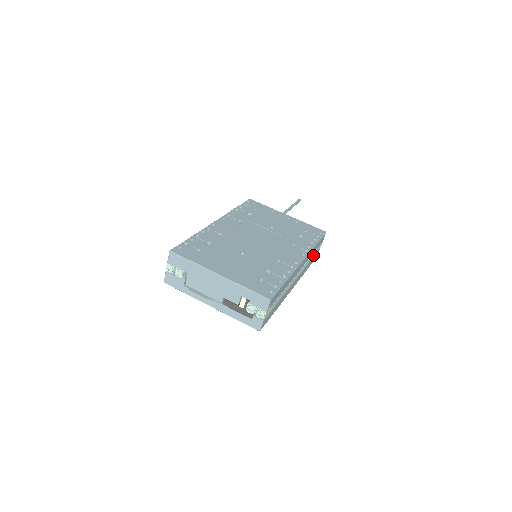
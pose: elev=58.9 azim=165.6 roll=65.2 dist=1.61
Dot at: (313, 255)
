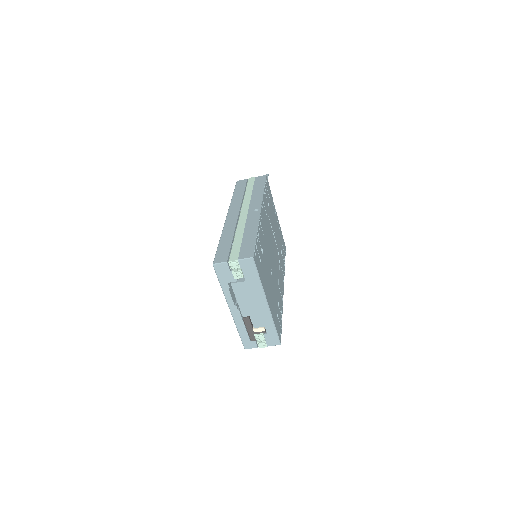
Dot at: occluded
